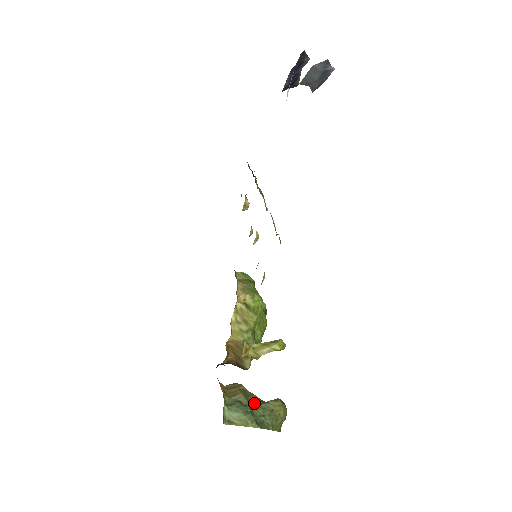
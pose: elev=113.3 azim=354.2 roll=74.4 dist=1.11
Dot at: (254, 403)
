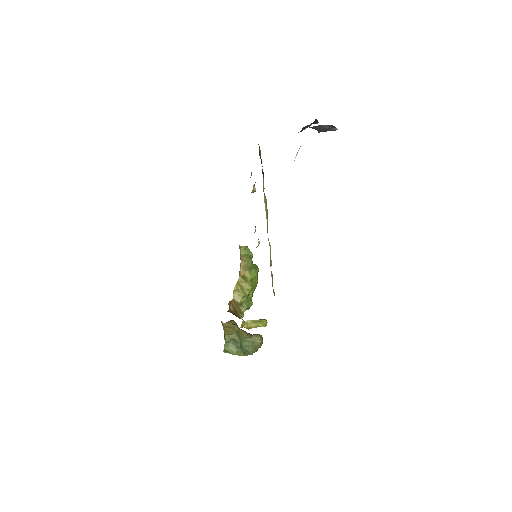
Dot at: (243, 338)
